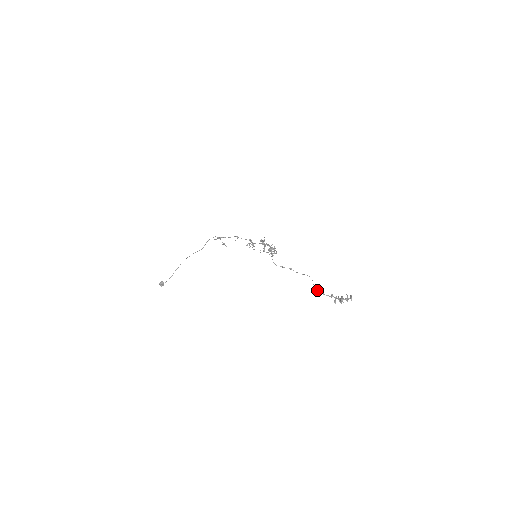
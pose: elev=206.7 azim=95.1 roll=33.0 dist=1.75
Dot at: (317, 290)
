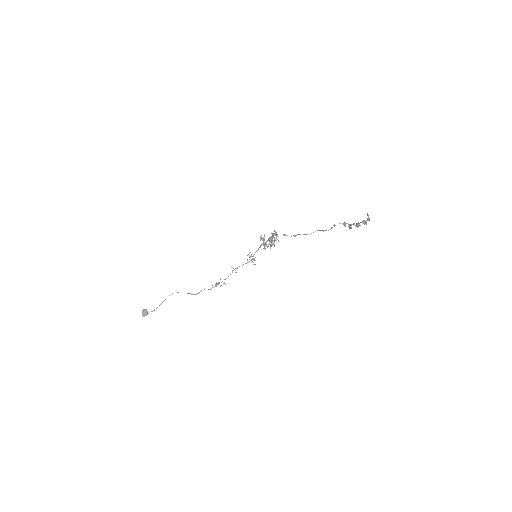
Dot at: occluded
